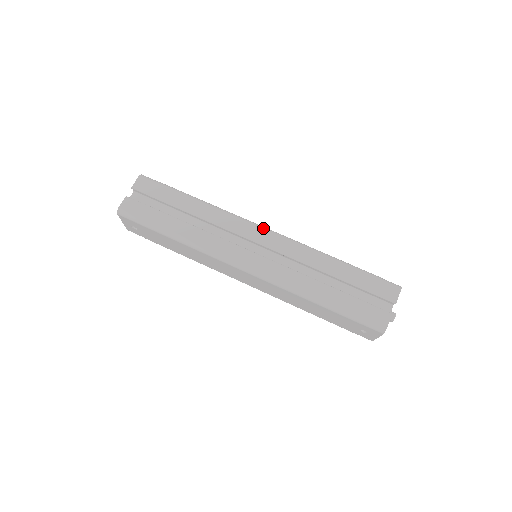
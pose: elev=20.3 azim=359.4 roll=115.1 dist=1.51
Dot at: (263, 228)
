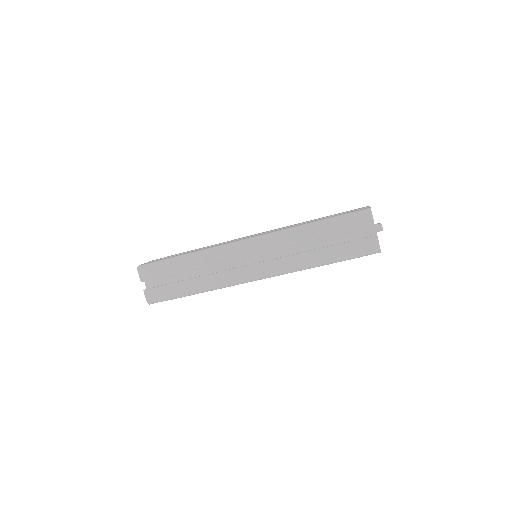
Dot at: (244, 242)
